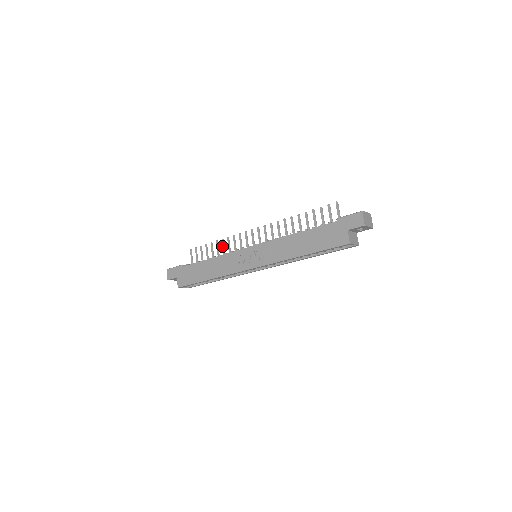
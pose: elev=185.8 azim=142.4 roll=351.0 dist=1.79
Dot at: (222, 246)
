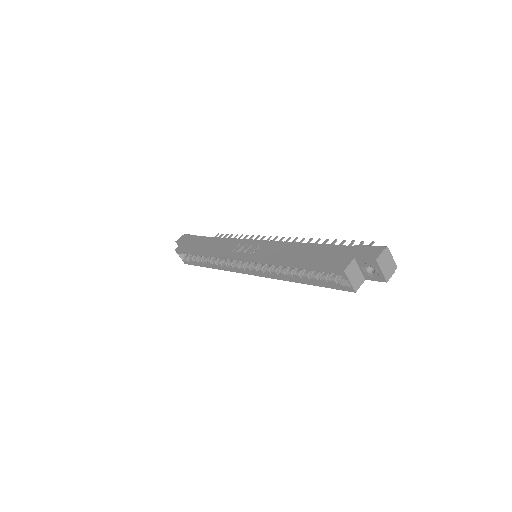
Dot at: occluded
